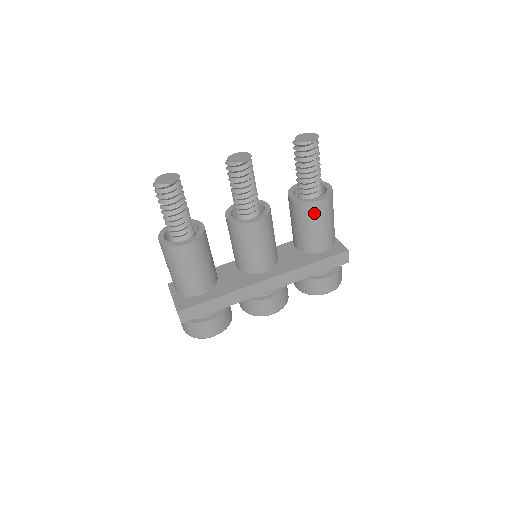
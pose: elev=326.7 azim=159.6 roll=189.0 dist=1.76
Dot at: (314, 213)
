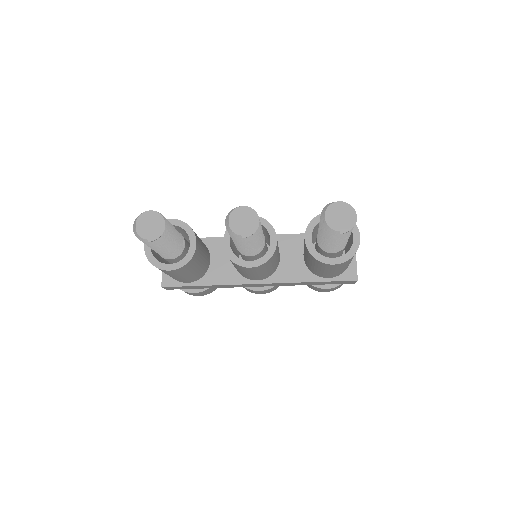
Dot at: (324, 266)
